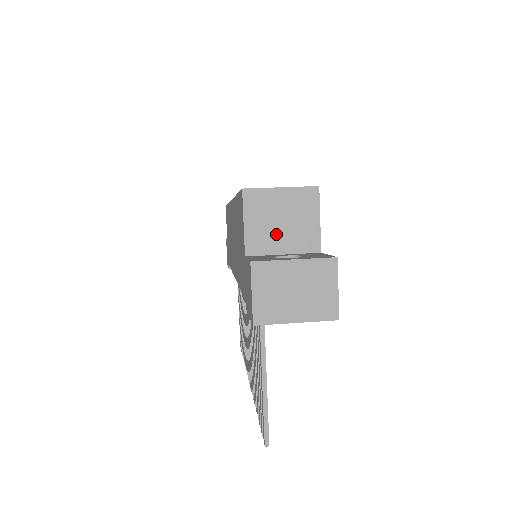
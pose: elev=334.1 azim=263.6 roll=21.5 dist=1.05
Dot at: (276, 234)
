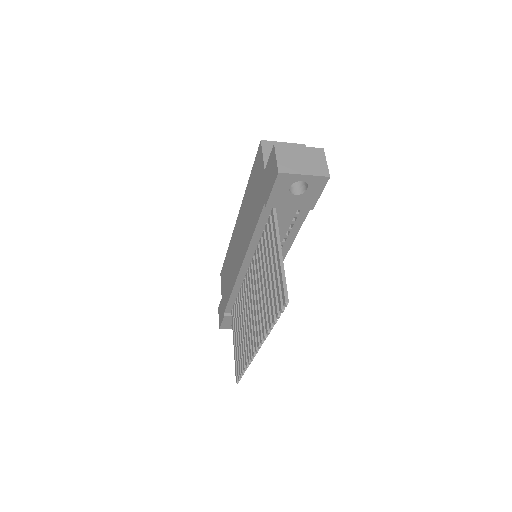
Dot at: occluded
